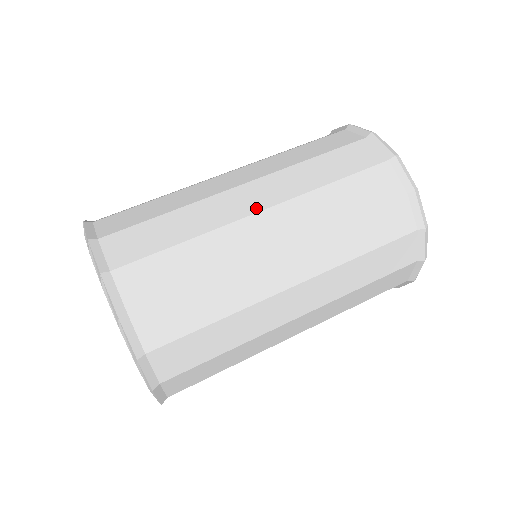
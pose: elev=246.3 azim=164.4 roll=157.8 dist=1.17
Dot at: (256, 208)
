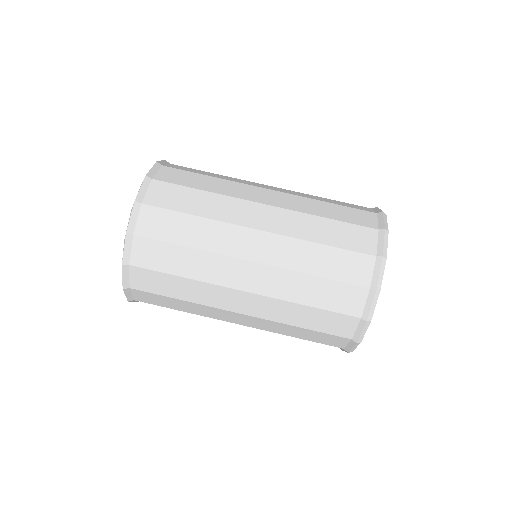
Dot at: (249, 256)
